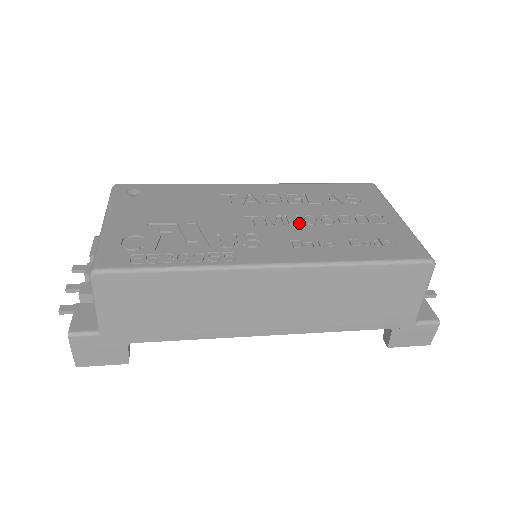
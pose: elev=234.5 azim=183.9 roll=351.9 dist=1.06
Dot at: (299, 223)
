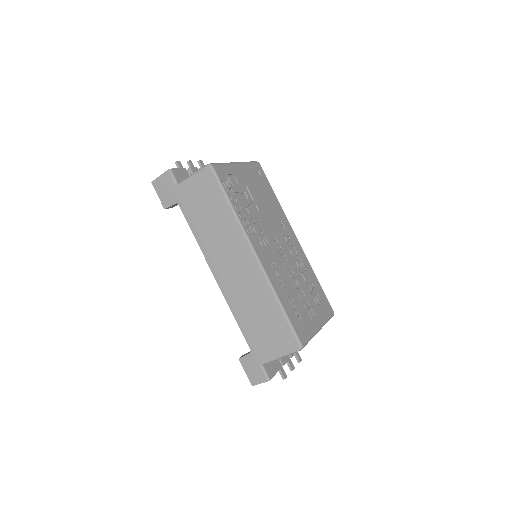
Dot at: (287, 268)
